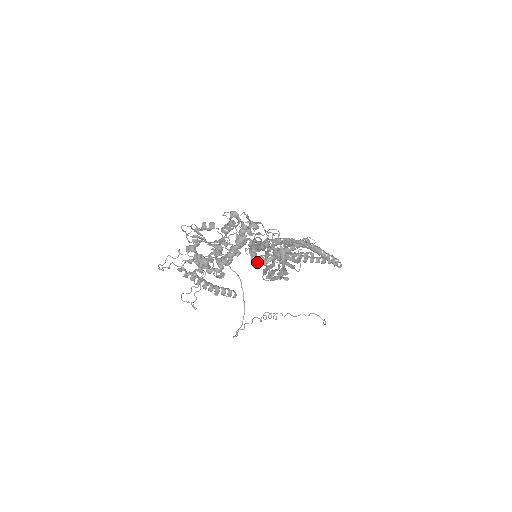
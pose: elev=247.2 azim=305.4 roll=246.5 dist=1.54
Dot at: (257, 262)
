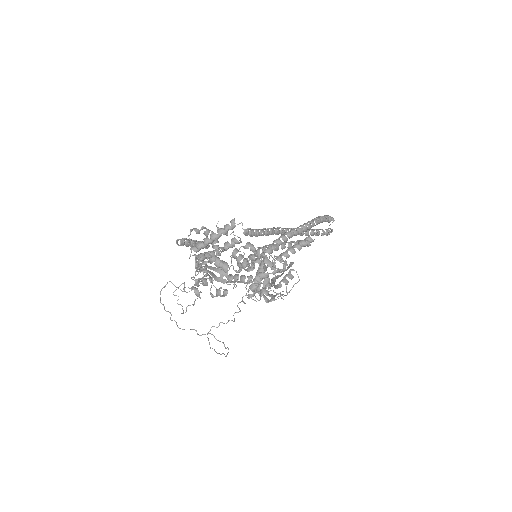
Dot at: (252, 299)
